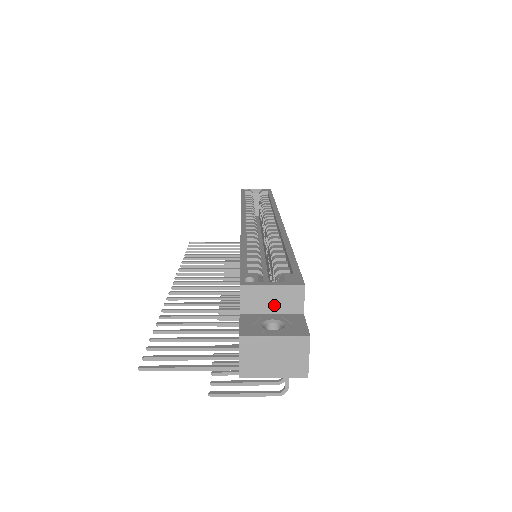
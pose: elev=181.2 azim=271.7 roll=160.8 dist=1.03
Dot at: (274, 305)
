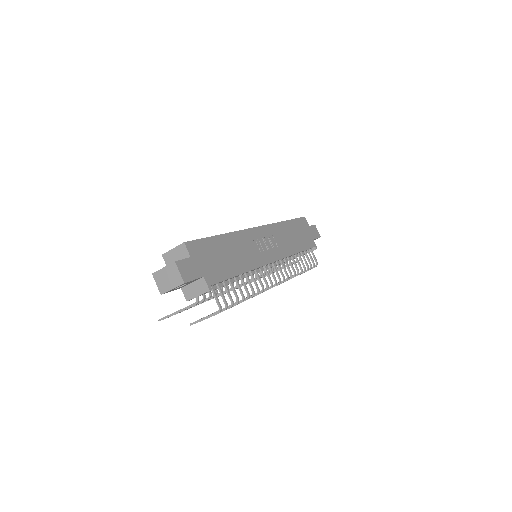
Dot at: (178, 258)
